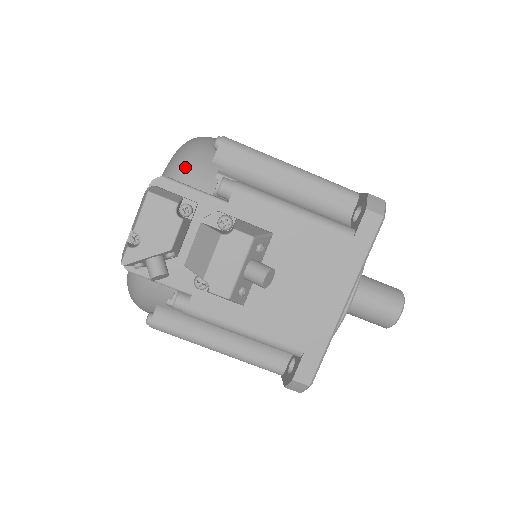
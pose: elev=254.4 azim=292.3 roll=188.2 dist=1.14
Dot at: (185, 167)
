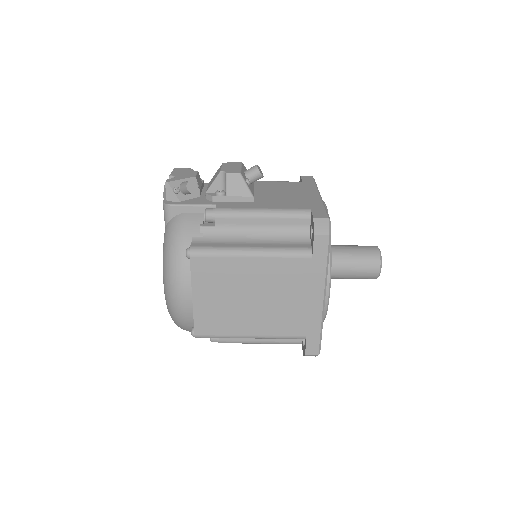
Dot at: occluded
